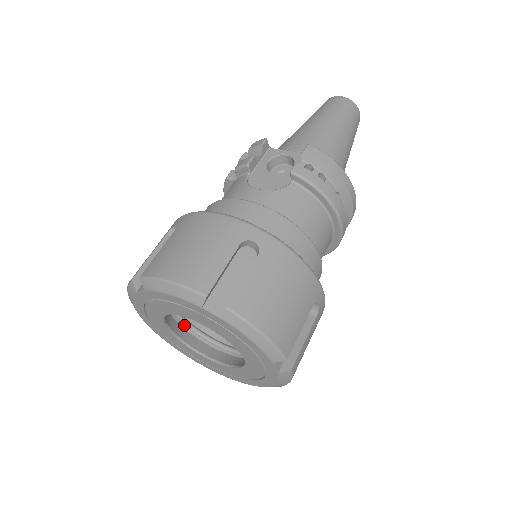
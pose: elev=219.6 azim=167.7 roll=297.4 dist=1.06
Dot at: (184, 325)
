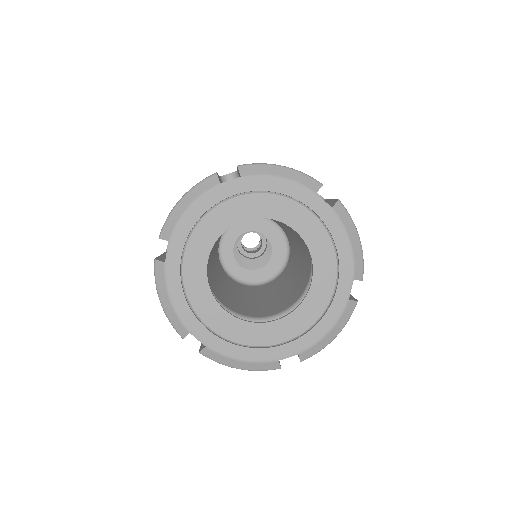
Dot at: occluded
